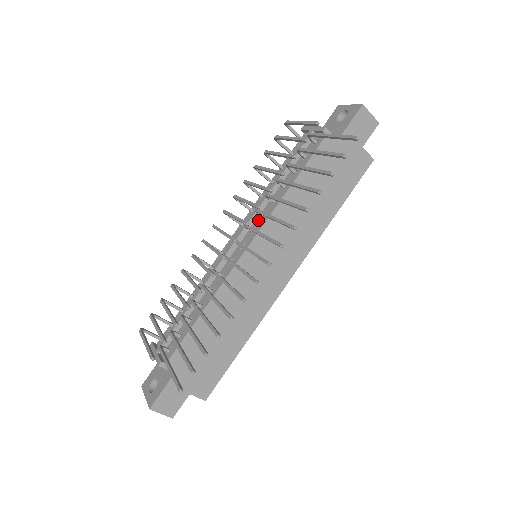
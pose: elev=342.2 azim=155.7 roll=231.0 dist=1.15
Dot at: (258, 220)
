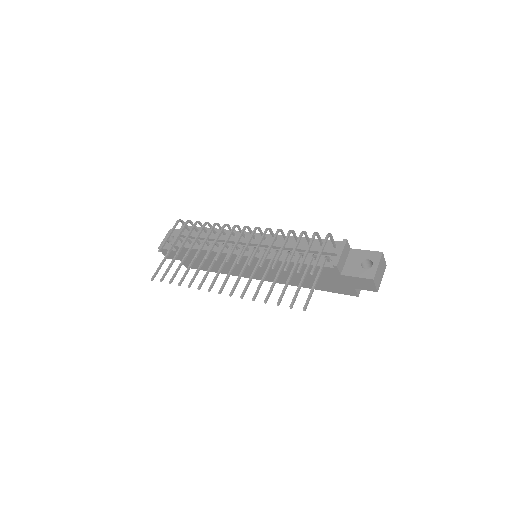
Dot at: occluded
